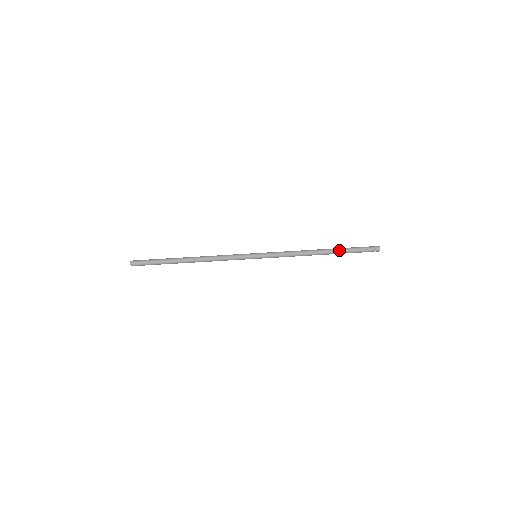
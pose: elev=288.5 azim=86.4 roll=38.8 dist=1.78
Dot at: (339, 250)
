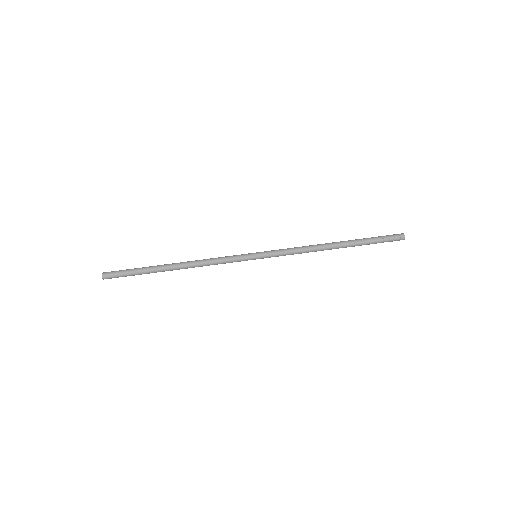
Dot at: (355, 240)
